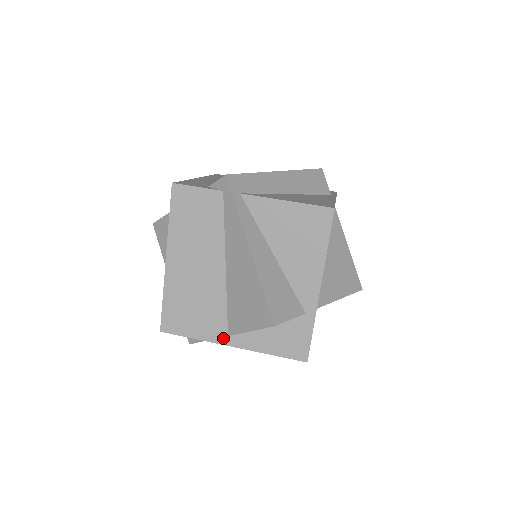
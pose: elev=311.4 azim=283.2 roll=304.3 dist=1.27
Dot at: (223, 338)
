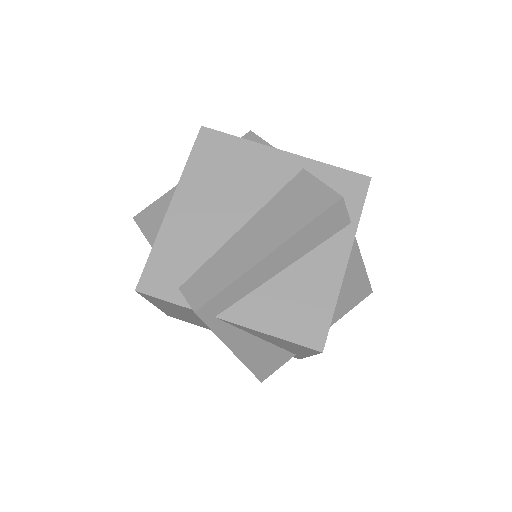
Dot at: occluded
